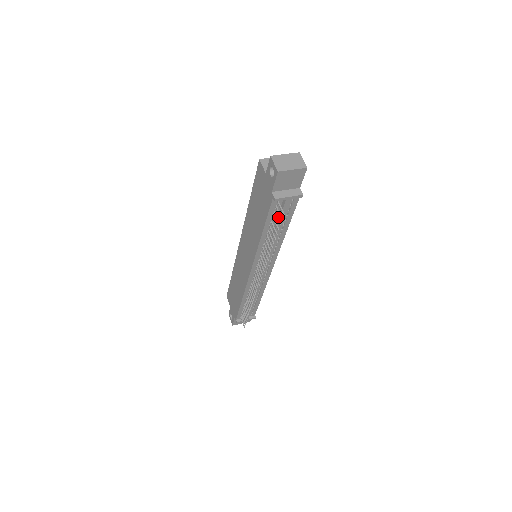
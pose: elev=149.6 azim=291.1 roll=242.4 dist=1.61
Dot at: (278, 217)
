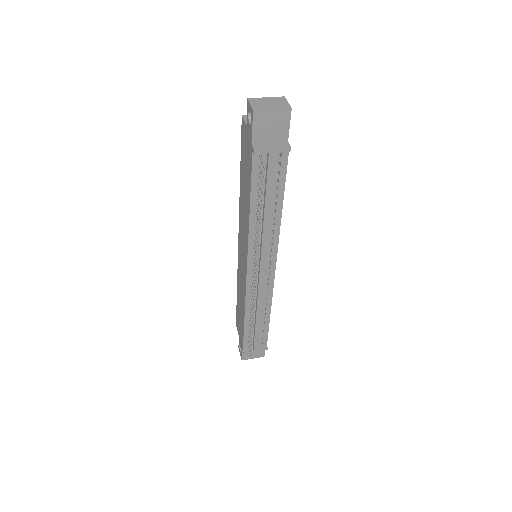
Dot at: (265, 183)
